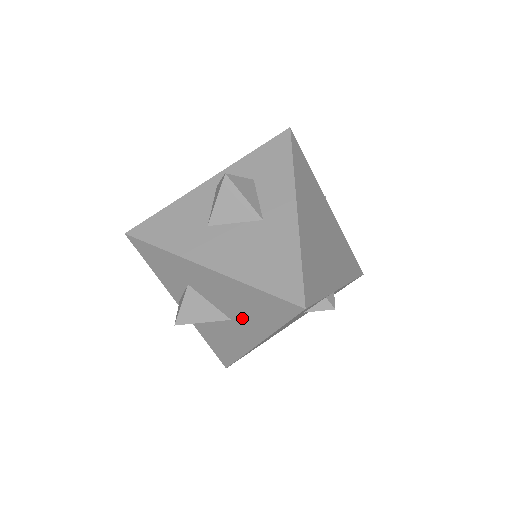
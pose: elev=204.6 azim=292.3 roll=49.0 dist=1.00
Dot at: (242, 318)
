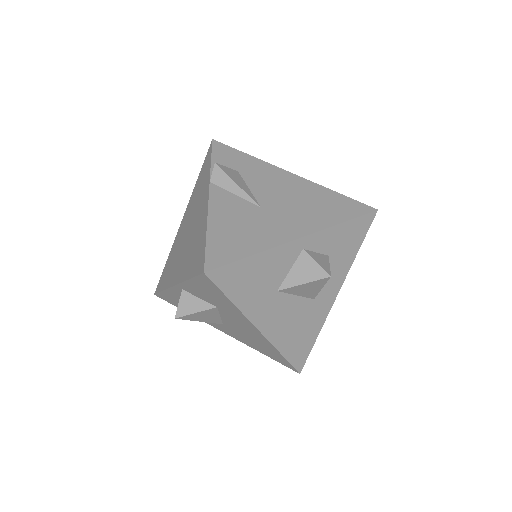
Dot at: (236, 333)
